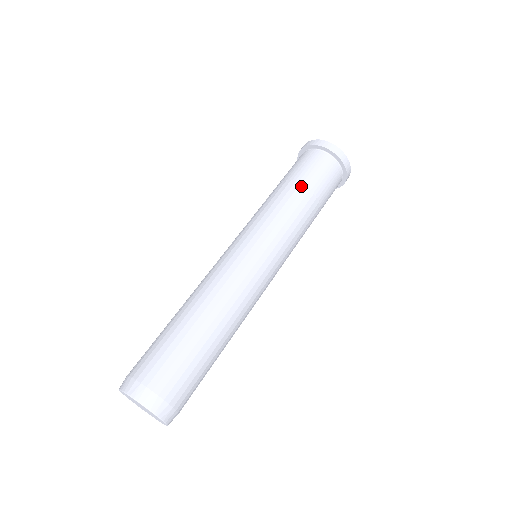
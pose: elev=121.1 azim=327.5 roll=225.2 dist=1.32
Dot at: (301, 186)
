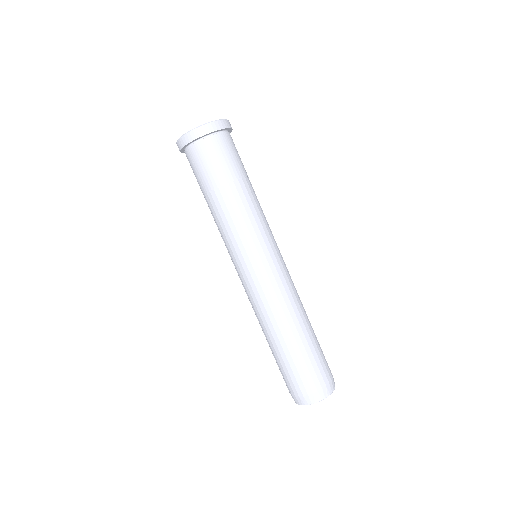
Dot at: (216, 191)
